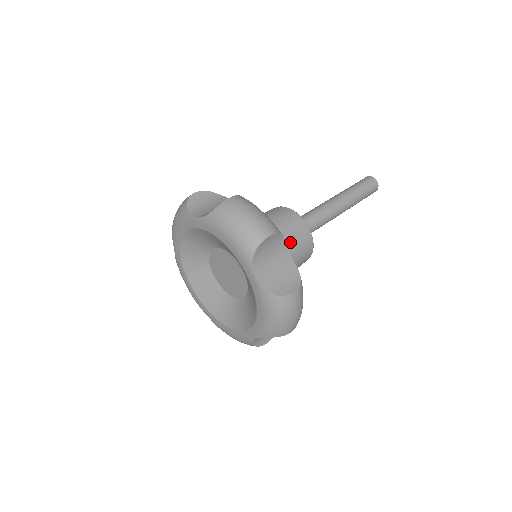
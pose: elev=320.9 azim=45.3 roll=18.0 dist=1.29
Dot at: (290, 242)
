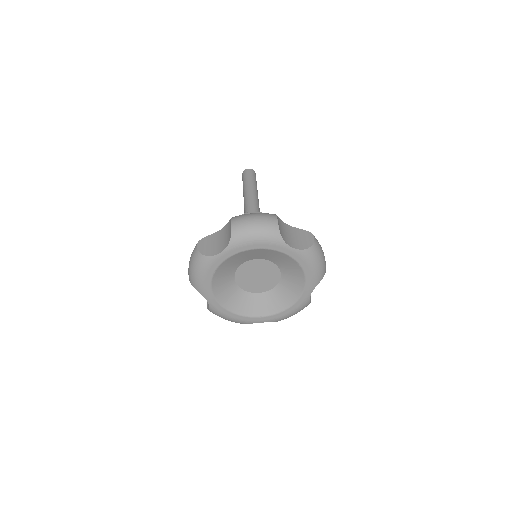
Dot at: occluded
